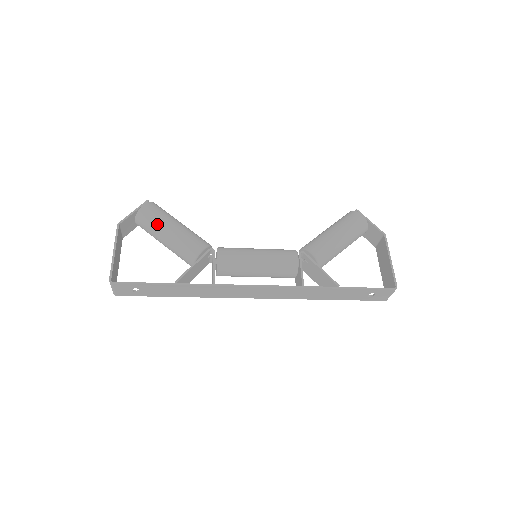
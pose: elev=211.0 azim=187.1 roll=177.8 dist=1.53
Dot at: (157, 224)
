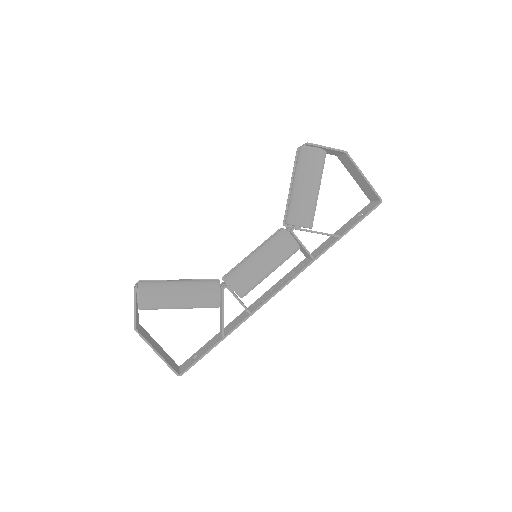
Dot at: (165, 305)
